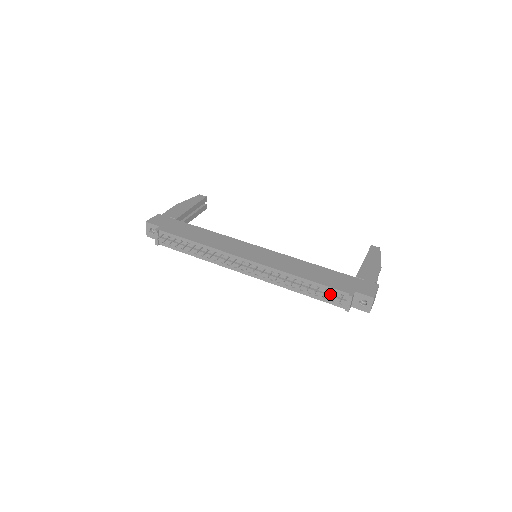
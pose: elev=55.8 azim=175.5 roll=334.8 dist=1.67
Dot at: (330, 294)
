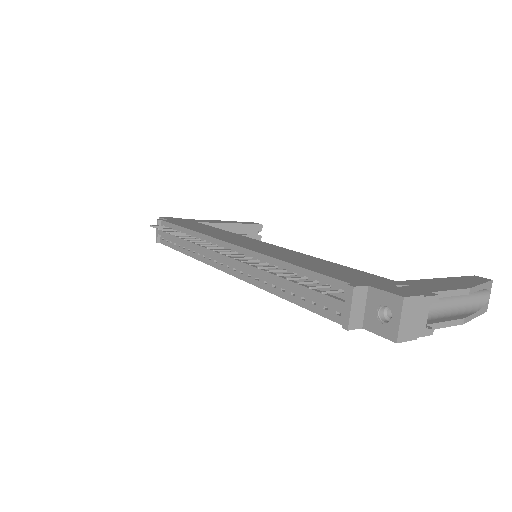
Dot at: (321, 290)
